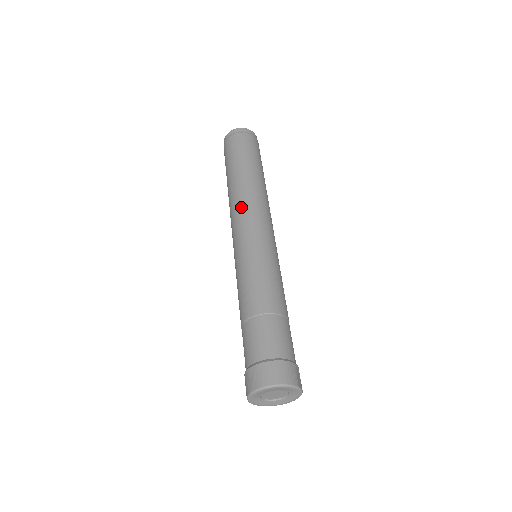
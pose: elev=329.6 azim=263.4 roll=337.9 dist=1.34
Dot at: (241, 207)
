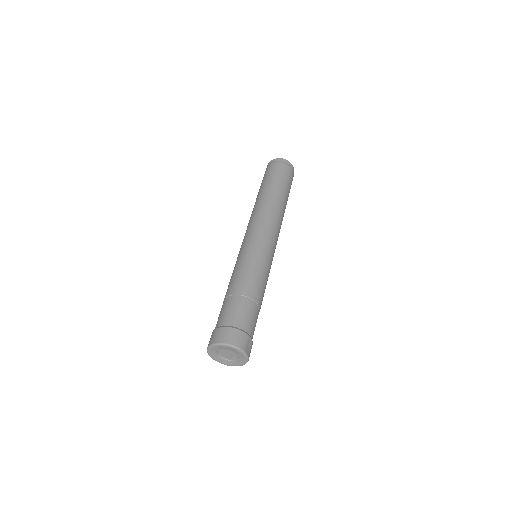
Dot at: (256, 217)
